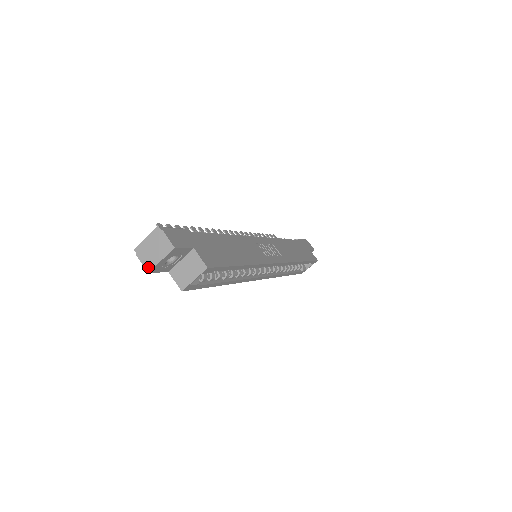
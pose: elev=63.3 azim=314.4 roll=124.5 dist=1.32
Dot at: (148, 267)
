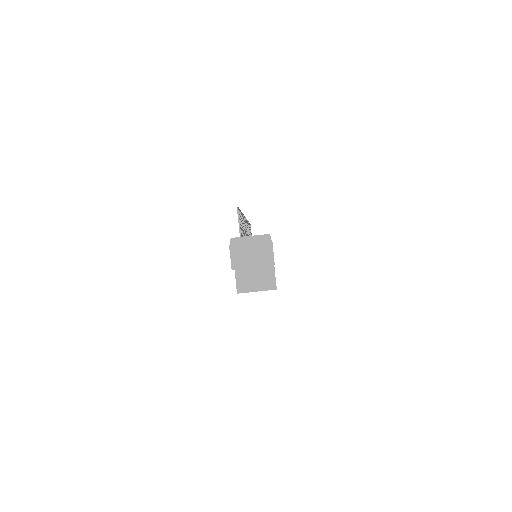
Dot at: (235, 264)
